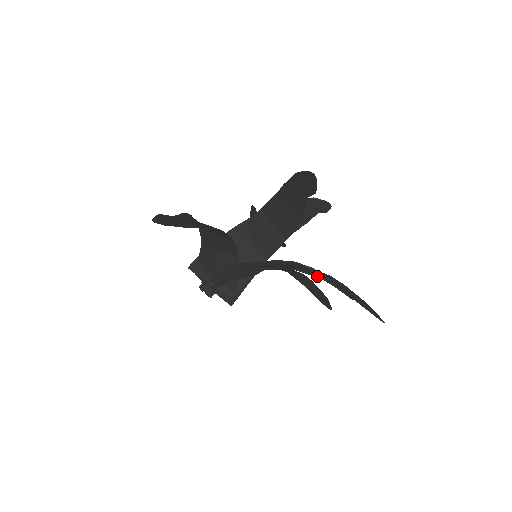
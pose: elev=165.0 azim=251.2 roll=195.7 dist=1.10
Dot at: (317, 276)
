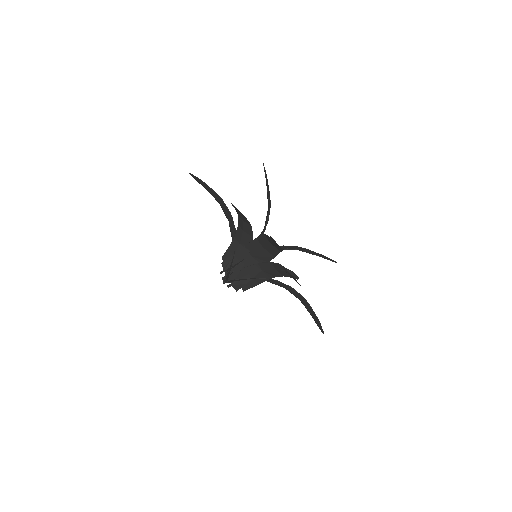
Dot at: (262, 234)
